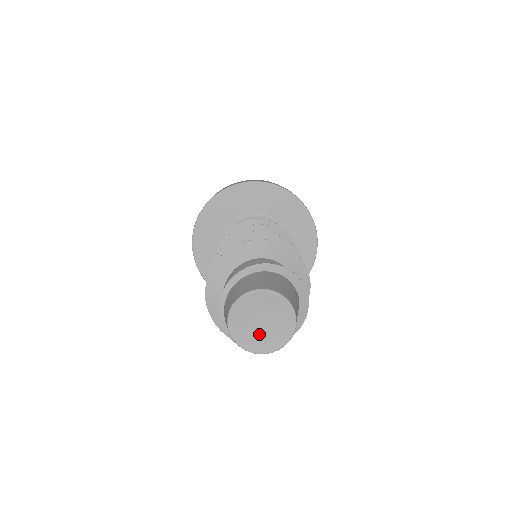
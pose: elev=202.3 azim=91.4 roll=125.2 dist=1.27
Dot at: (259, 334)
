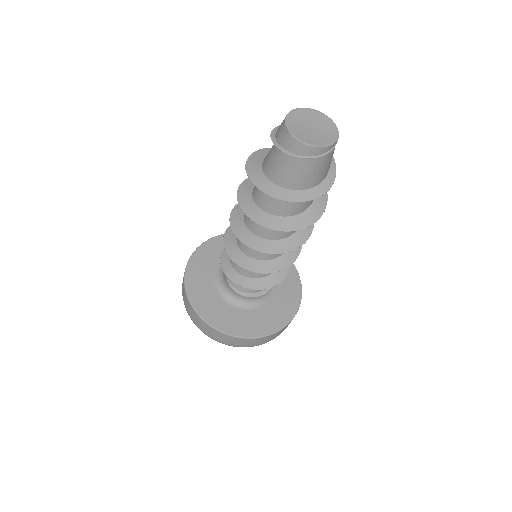
Dot at: (311, 135)
